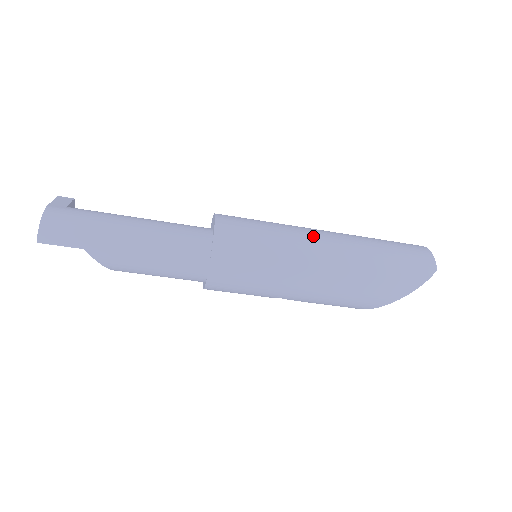
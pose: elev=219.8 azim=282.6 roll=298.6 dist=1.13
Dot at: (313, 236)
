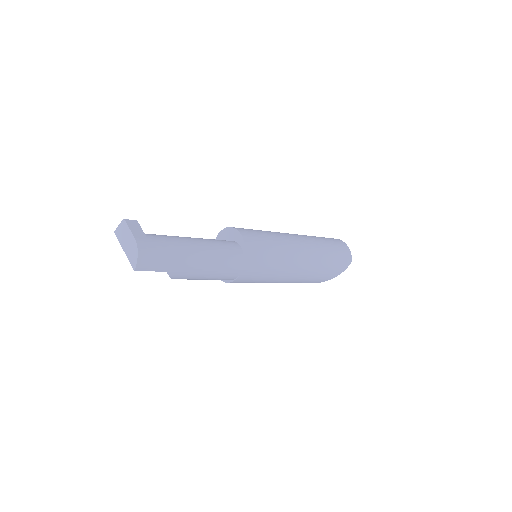
Dot at: (295, 245)
